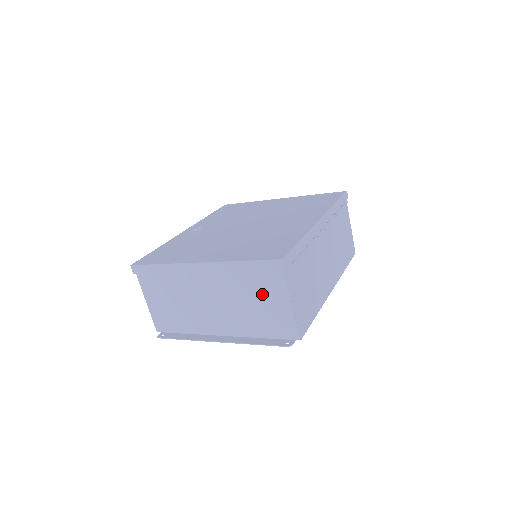
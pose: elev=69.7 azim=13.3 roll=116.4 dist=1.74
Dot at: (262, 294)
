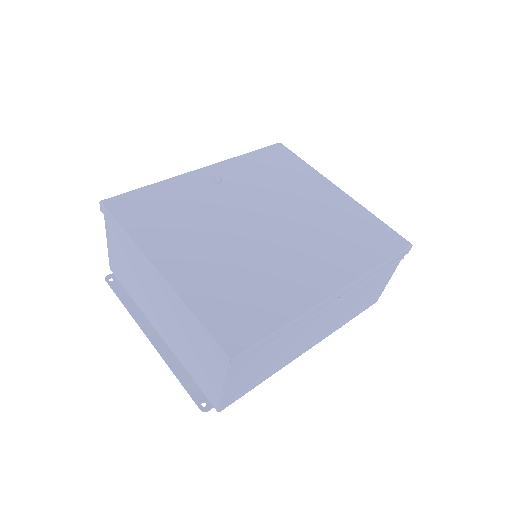
Dot at: (202, 353)
